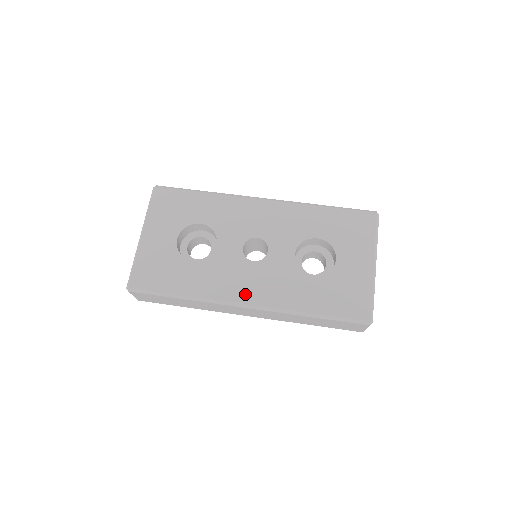
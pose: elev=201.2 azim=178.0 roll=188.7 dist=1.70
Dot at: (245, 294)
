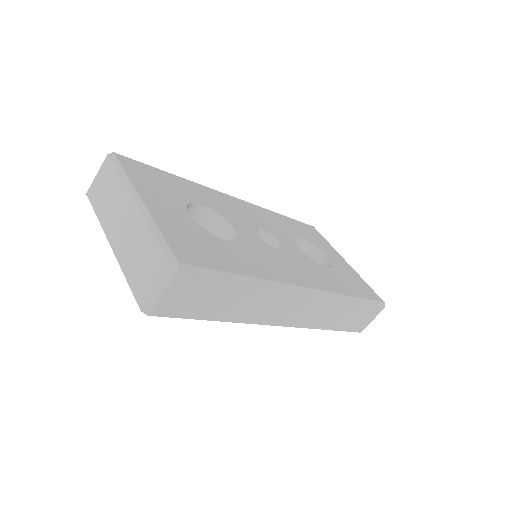
Dot at: (300, 278)
